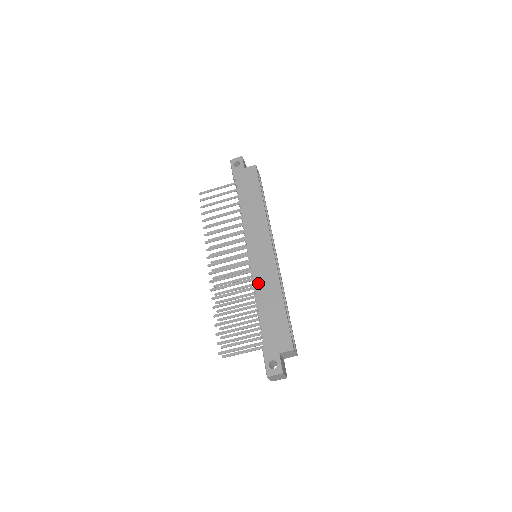
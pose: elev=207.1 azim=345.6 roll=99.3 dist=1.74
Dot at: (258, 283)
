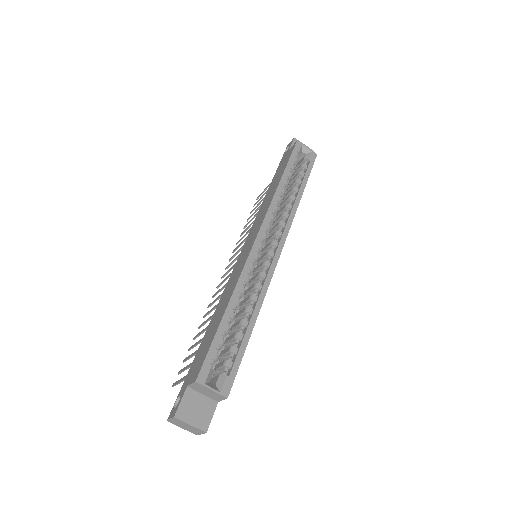
Dot at: (226, 289)
